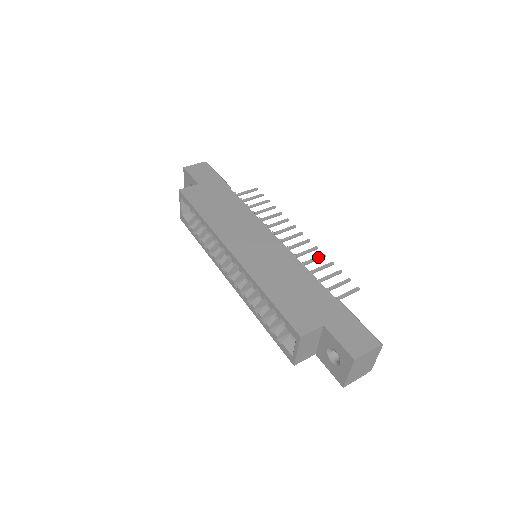
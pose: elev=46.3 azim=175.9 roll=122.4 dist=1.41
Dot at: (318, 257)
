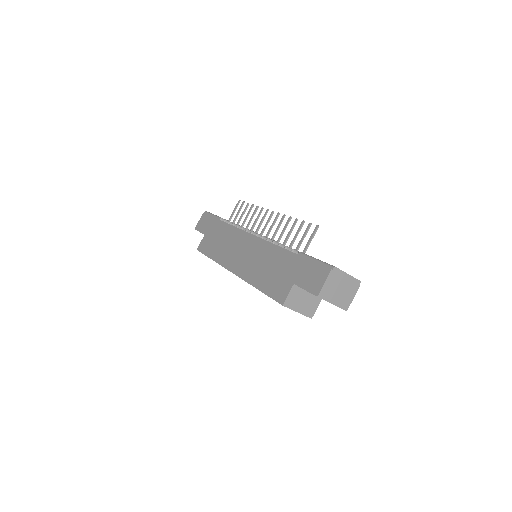
Dot at: (286, 223)
